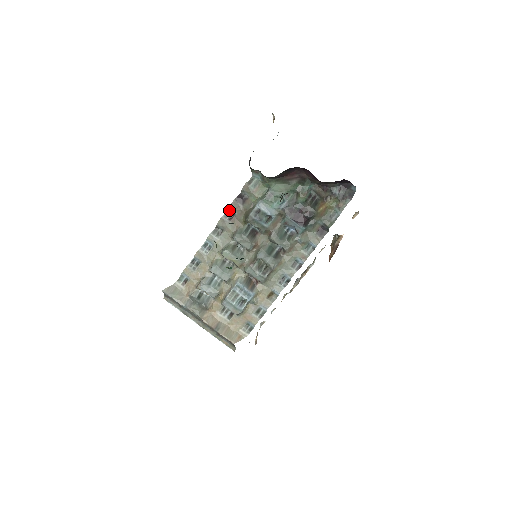
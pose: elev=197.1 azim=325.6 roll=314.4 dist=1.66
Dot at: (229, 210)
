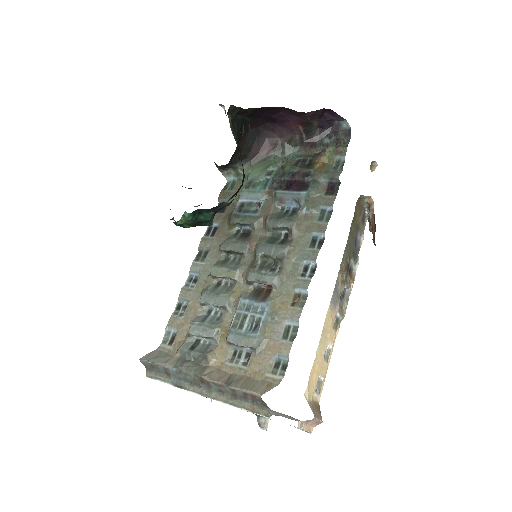
Dot at: (210, 226)
